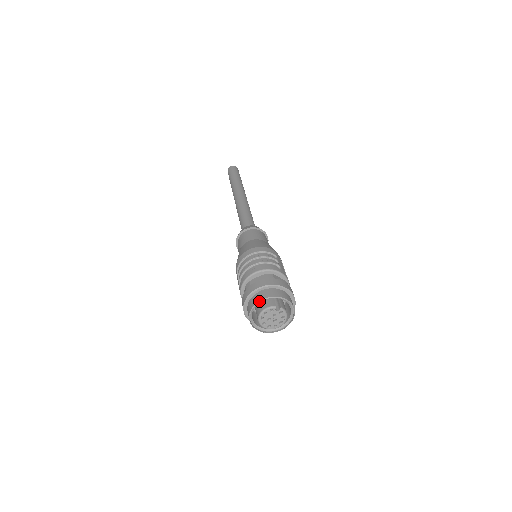
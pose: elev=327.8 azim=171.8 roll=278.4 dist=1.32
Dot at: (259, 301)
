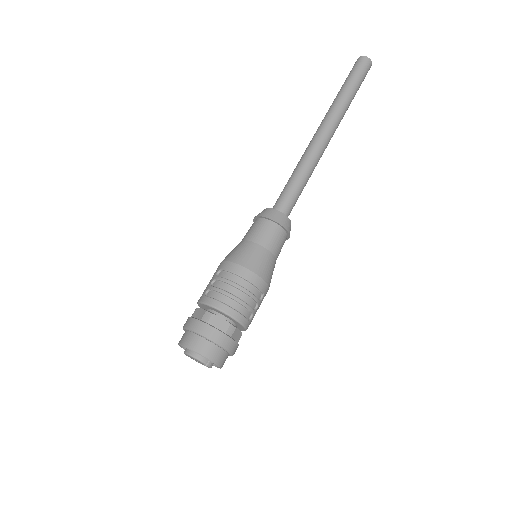
Dot at: (197, 352)
